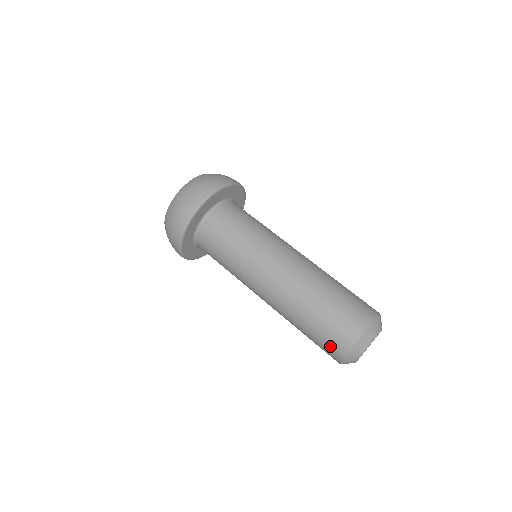
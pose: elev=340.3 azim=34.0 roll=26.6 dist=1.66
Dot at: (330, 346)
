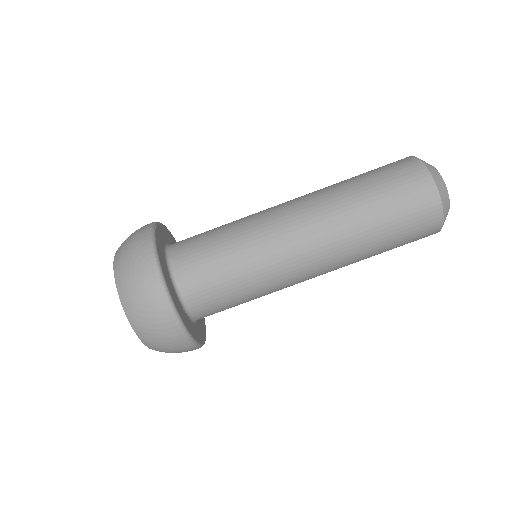
Dot at: (413, 192)
